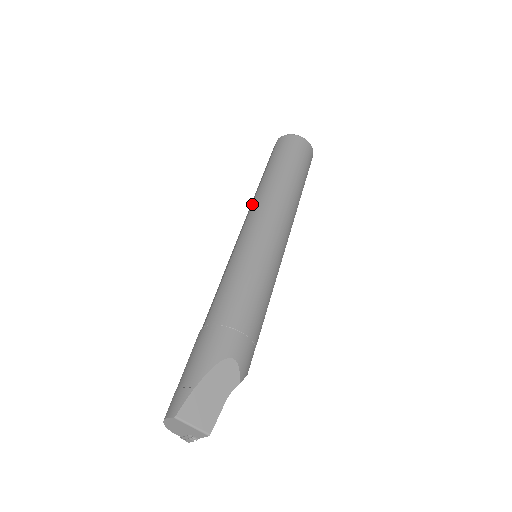
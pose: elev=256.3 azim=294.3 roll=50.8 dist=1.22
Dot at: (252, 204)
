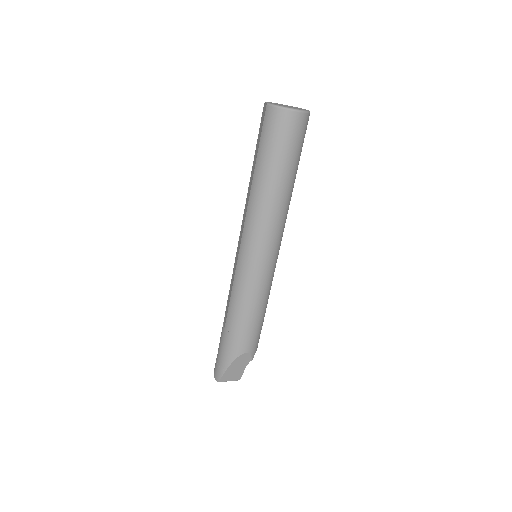
Dot at: (246, 214)
